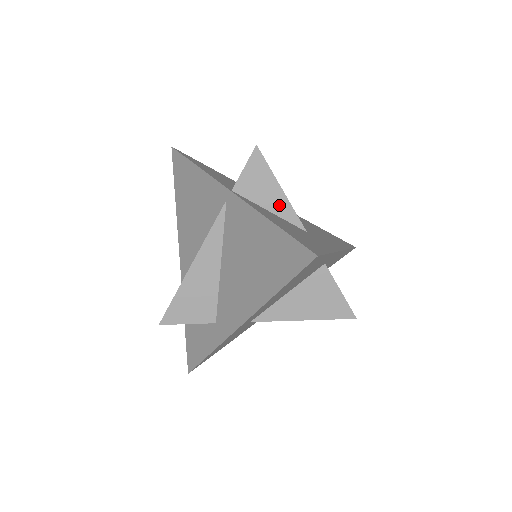
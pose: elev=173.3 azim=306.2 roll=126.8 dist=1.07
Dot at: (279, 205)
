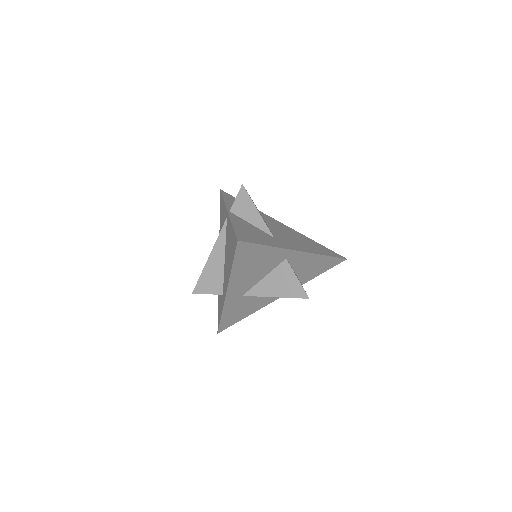
Dot at: (256, 220)
